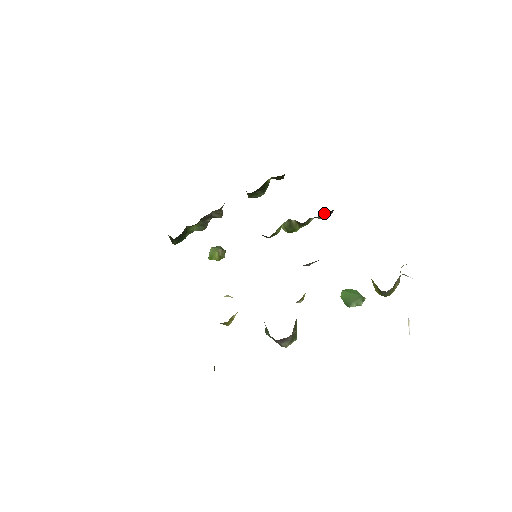
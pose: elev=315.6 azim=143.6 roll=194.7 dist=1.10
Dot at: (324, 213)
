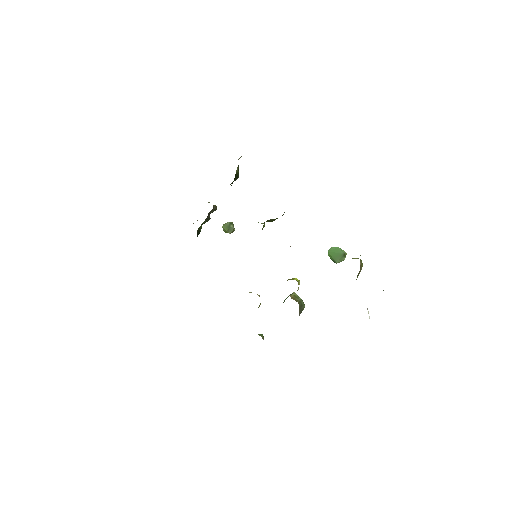
Dot at: occluded
